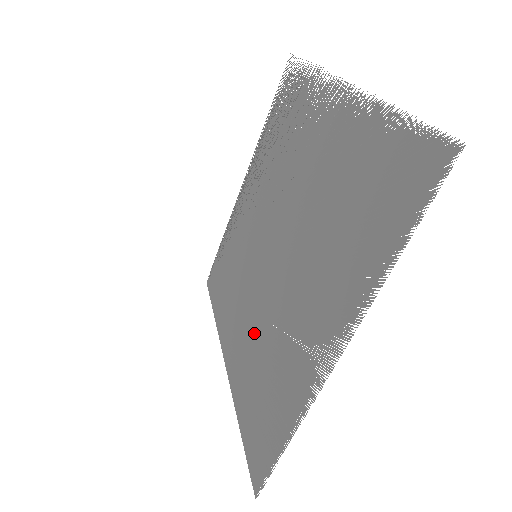
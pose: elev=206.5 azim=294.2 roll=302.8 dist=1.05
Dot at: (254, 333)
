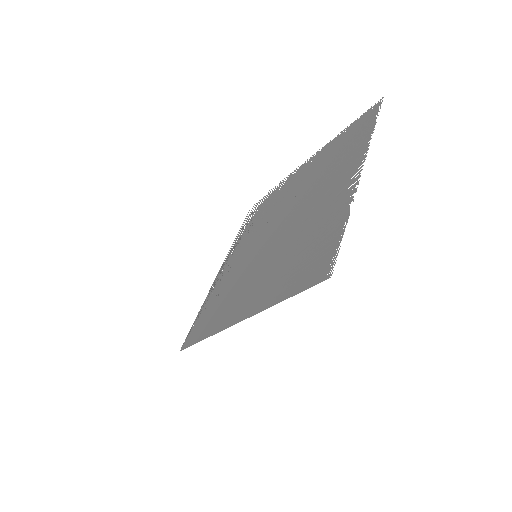
Dot at: (275, 263)
